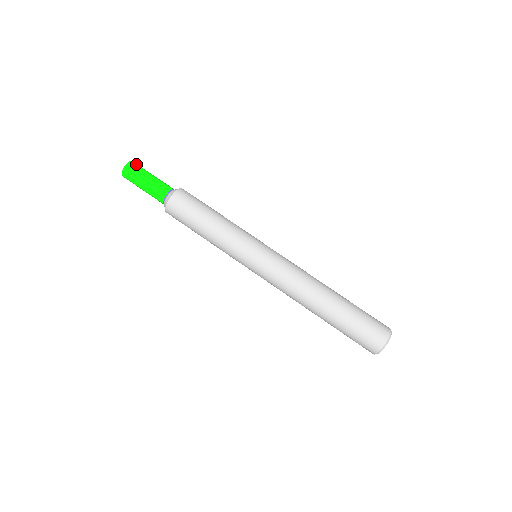
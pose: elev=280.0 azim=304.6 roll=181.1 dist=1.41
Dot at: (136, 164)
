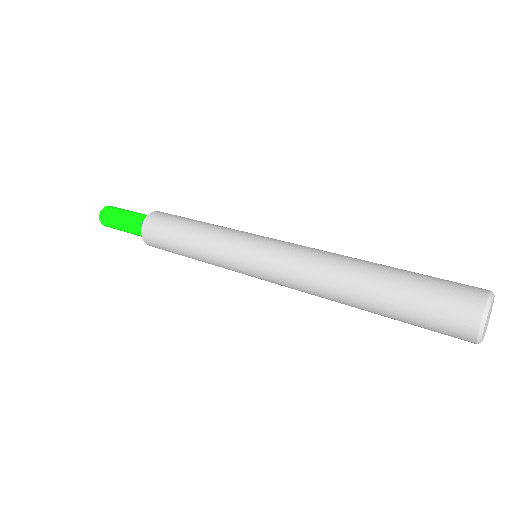
Dot at: occluded
